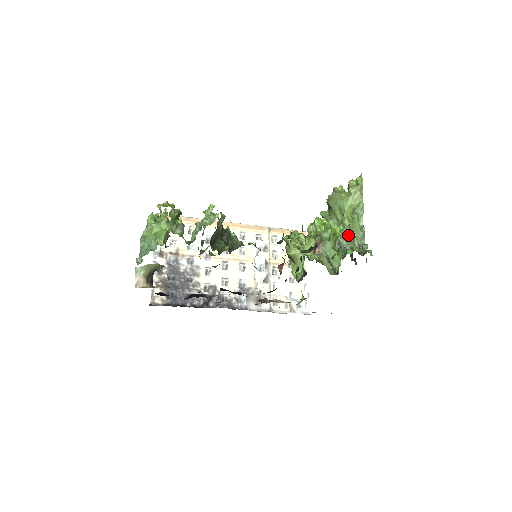
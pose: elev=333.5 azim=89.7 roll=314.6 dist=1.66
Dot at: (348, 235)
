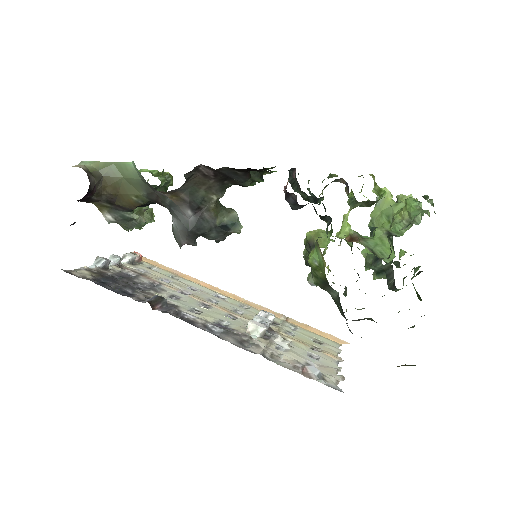
Dot at: (402, 227)
